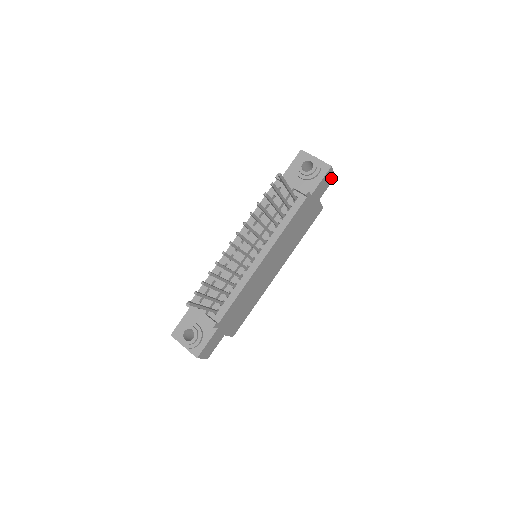
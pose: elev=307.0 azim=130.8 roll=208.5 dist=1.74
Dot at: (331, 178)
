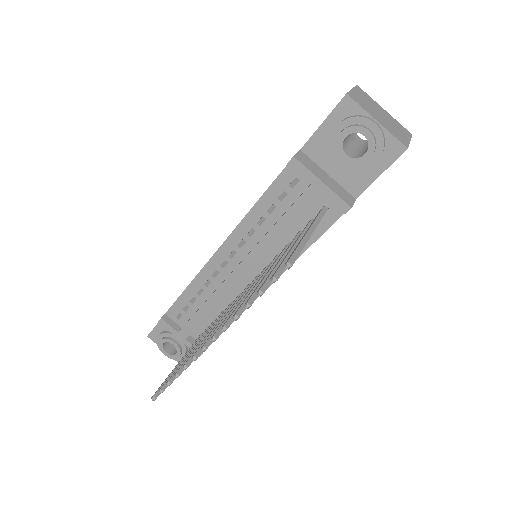
Dot at: occluded
